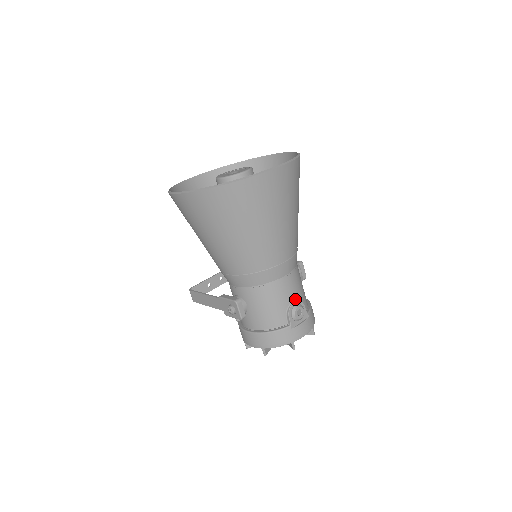
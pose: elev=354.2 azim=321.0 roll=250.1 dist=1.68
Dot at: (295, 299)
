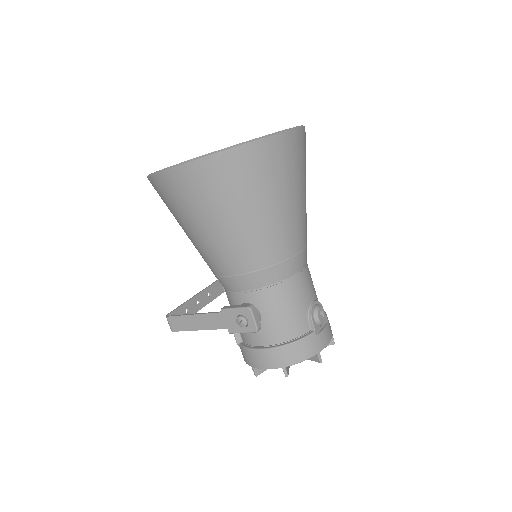
Dot at: (313, 299)
